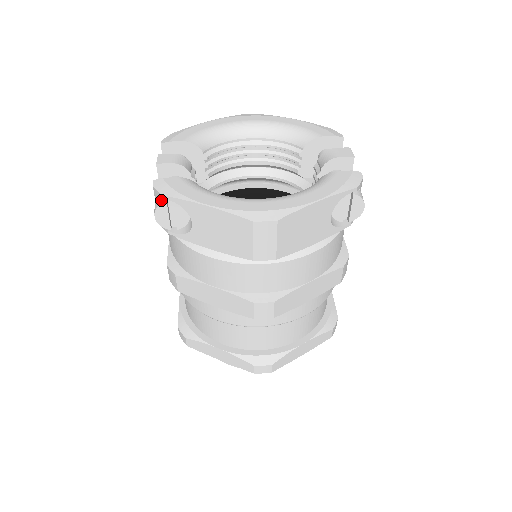
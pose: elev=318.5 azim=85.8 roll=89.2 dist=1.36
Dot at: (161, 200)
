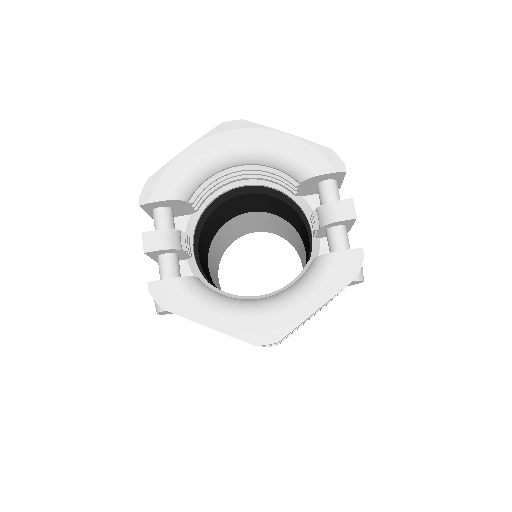
Dot at: (161, 306)
